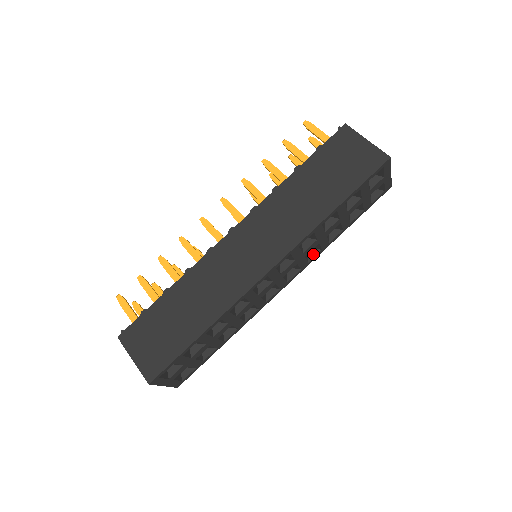
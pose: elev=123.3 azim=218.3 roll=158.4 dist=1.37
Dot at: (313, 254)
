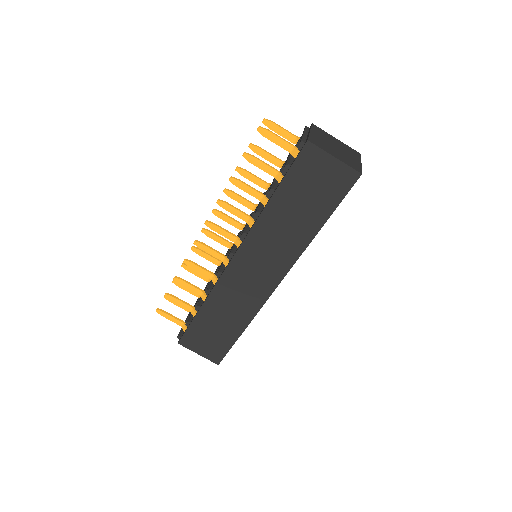
Dot at: occluded
